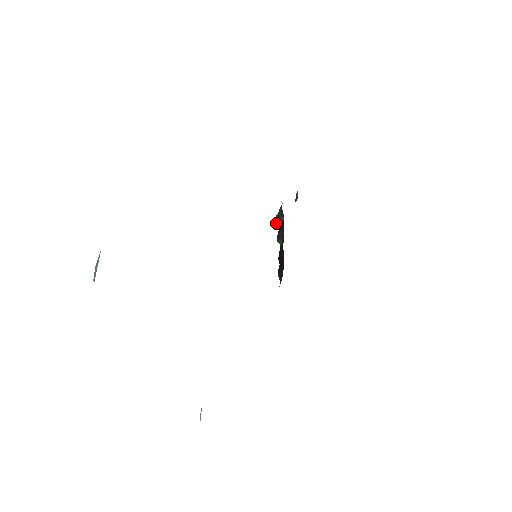
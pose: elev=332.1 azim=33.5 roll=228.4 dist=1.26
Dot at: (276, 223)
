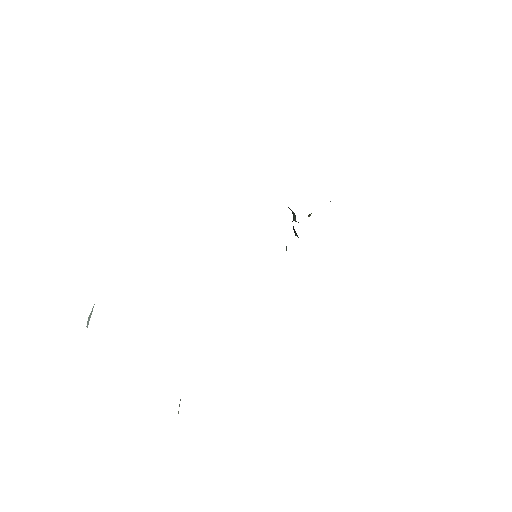
Dot at: (295, 221)
